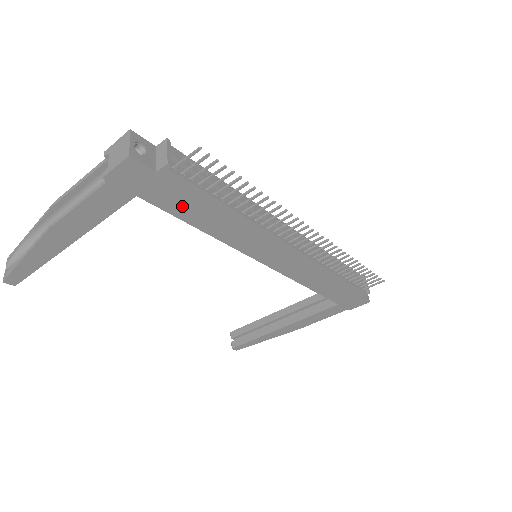
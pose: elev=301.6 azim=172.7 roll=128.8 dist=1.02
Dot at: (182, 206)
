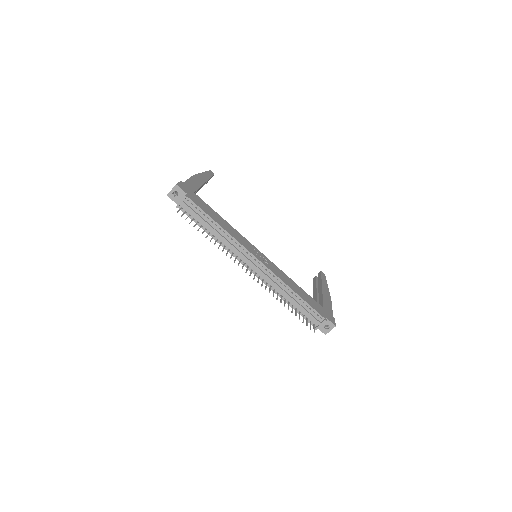
Dot at: occluded
